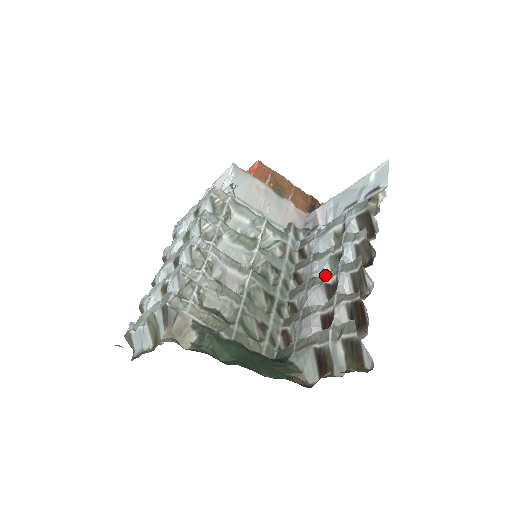
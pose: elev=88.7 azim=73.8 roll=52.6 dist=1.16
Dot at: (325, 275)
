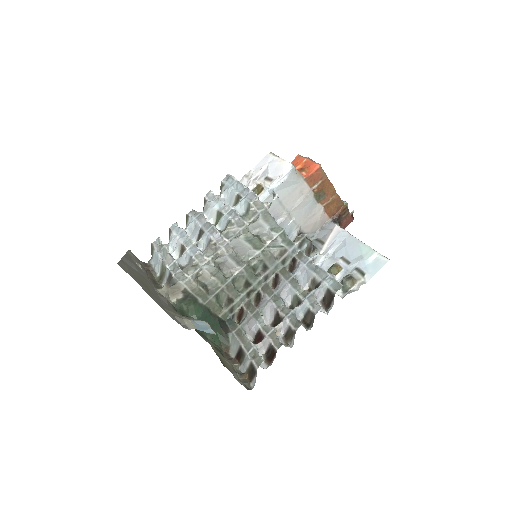
Dot at: (287, 299)
